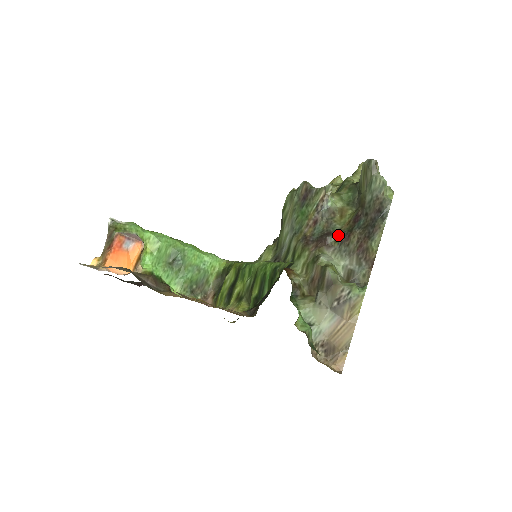
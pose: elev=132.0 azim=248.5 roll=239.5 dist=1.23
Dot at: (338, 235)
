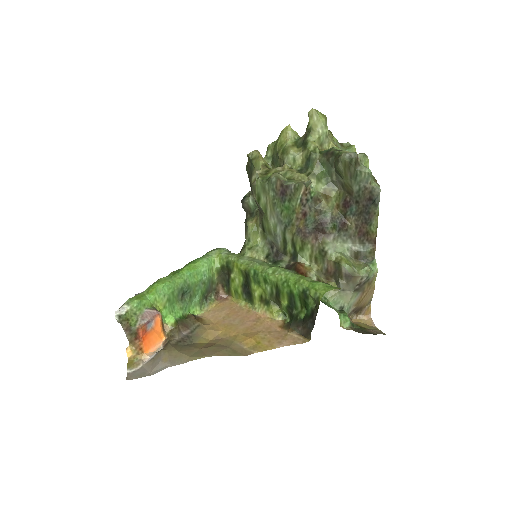
Dot at: (333, 223)
